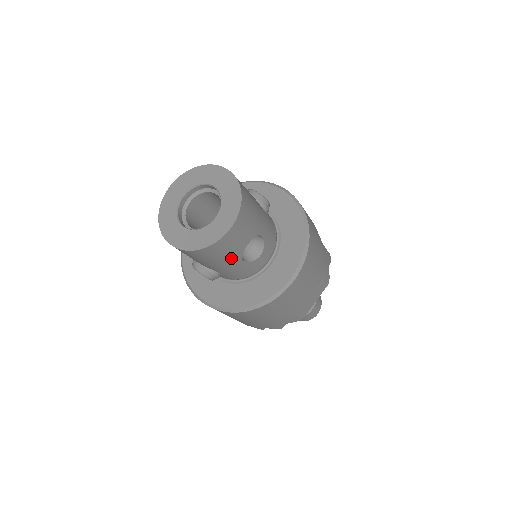
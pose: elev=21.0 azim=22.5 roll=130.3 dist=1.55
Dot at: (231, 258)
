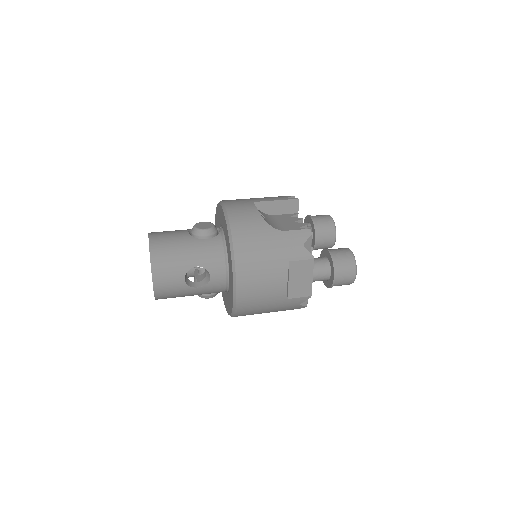
Dot at: (185, 291)
